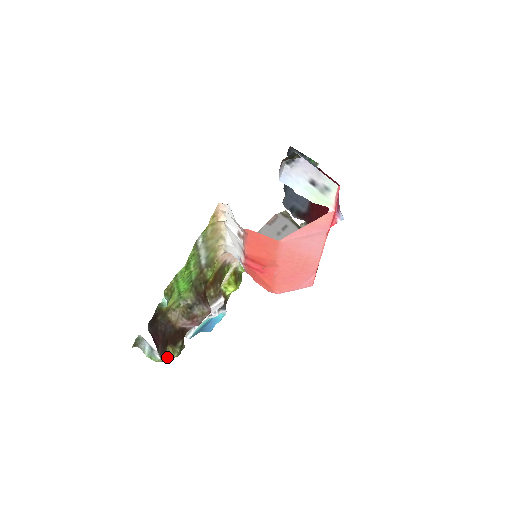
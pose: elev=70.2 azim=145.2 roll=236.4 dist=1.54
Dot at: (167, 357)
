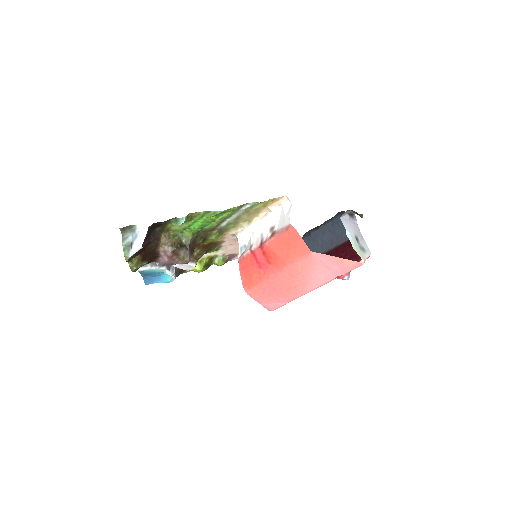
Dot at: (129, 263)
